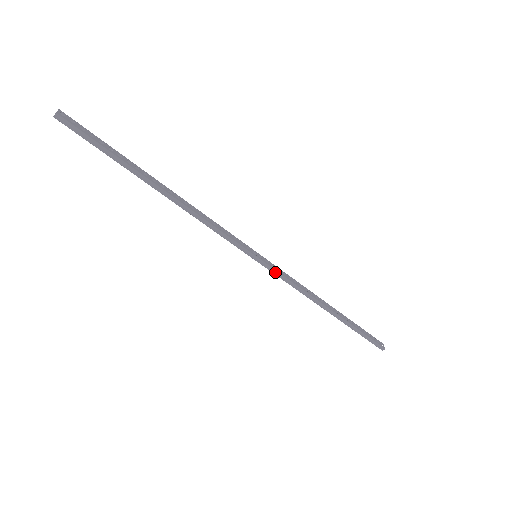
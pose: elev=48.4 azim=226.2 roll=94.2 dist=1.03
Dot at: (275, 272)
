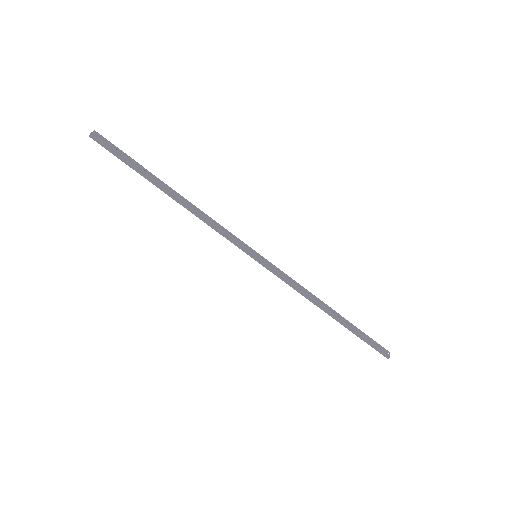
Dot at: (273, 272)
